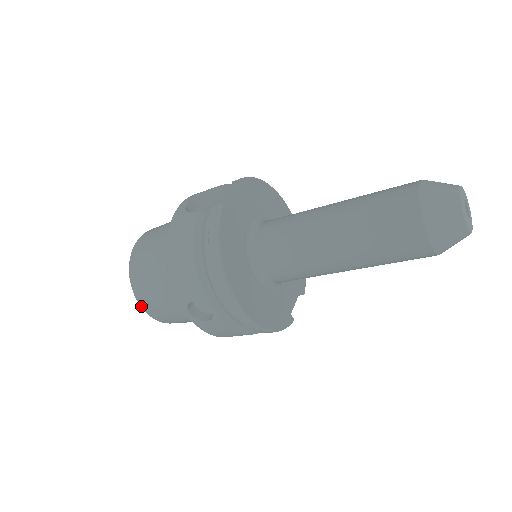
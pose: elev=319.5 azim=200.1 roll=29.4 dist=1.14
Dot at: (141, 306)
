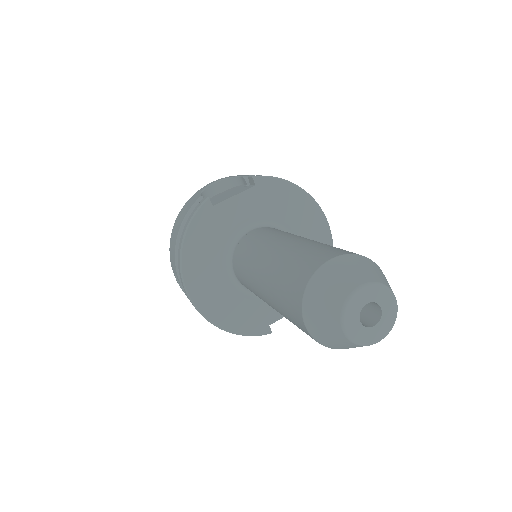
Dot at: occluded
